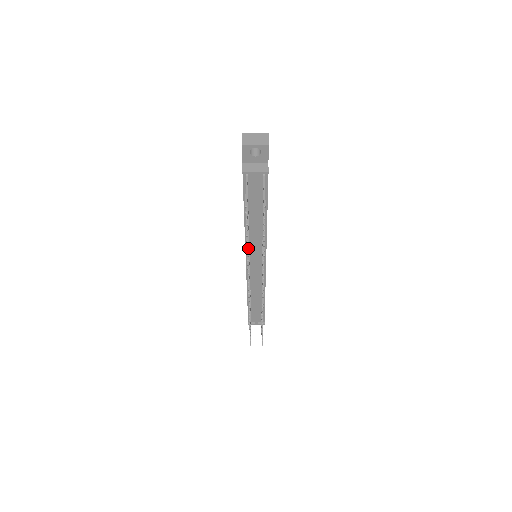
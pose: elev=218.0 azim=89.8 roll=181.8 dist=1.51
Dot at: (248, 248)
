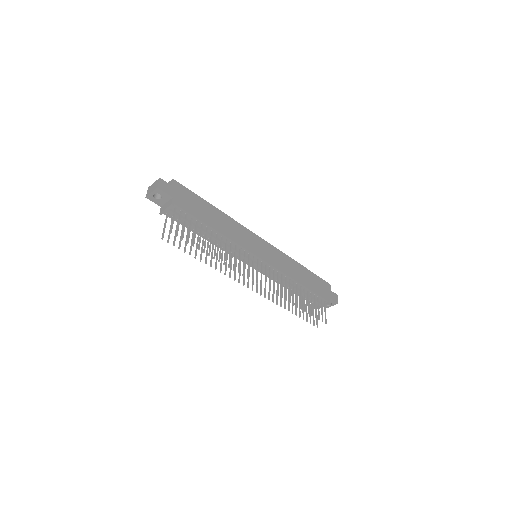
Dot at: (211, 260)
